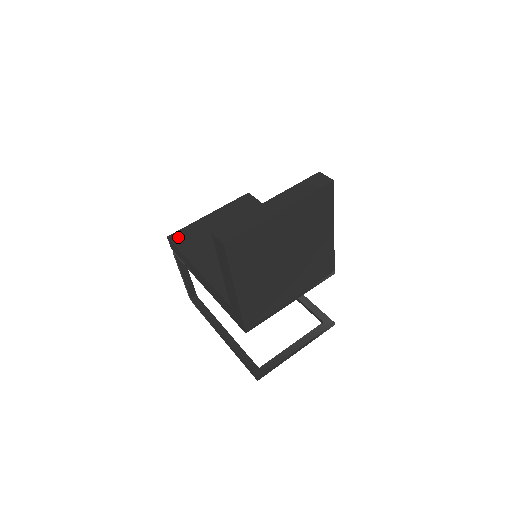
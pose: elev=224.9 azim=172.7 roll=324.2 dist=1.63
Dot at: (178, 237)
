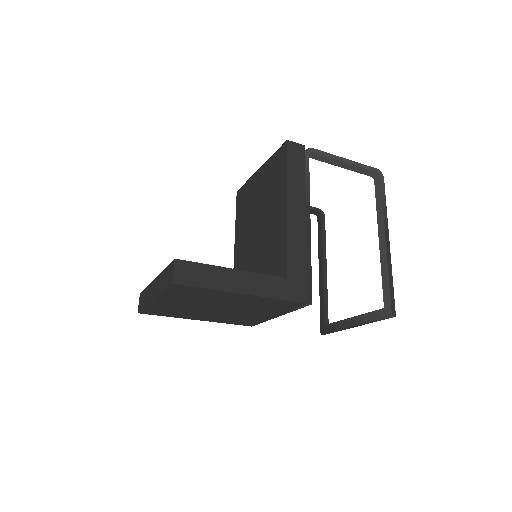
Dot at: (239, 196)
